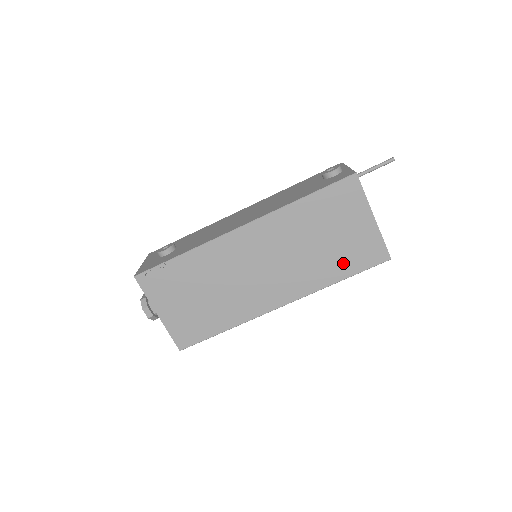
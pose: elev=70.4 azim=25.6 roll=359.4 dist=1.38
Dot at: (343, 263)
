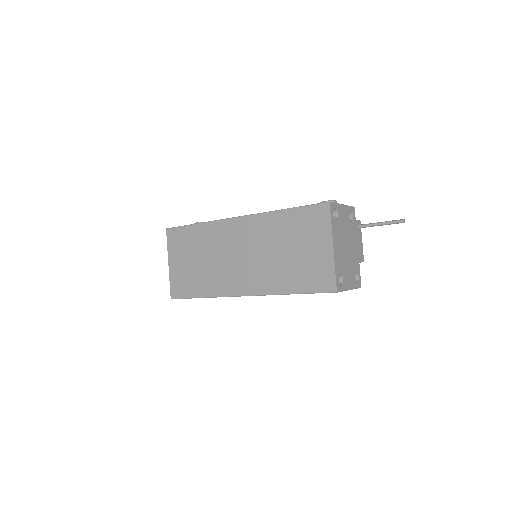
Dot at: (298, 278)
